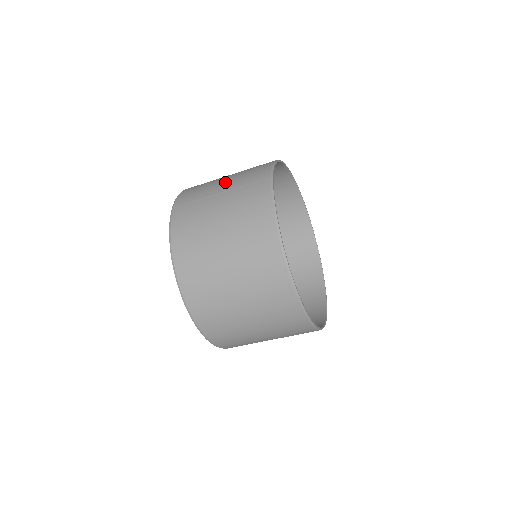
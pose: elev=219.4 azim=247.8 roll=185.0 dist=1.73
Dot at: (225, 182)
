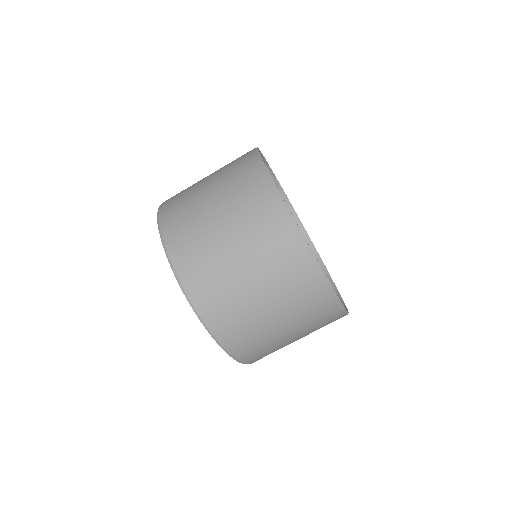
Dot at: occluded
